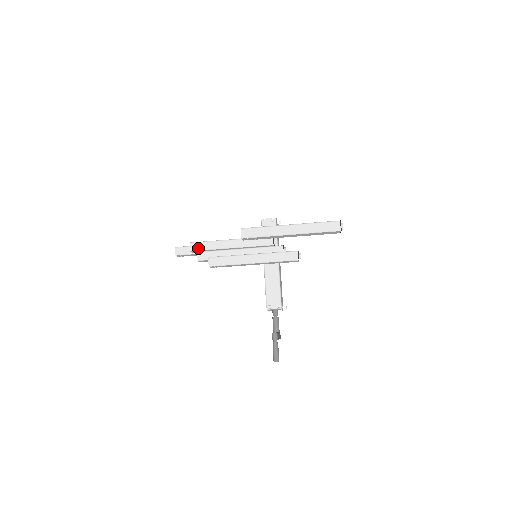
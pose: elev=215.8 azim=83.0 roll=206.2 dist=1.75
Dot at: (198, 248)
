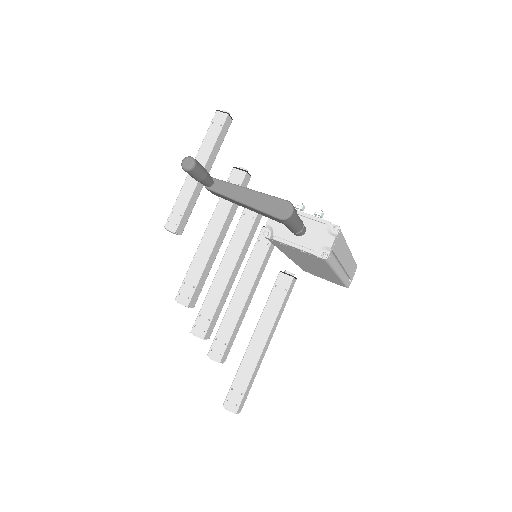
Dot at: (214, 343)
